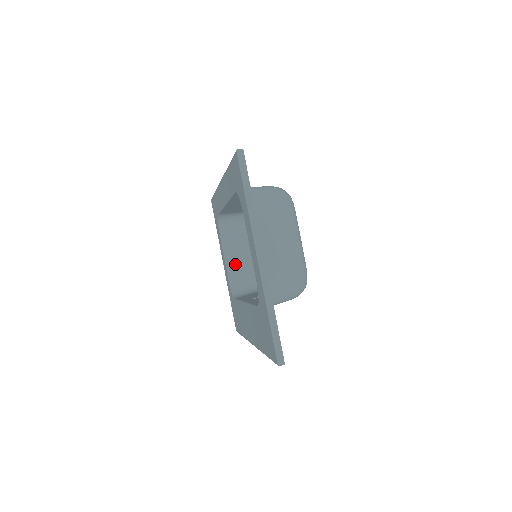
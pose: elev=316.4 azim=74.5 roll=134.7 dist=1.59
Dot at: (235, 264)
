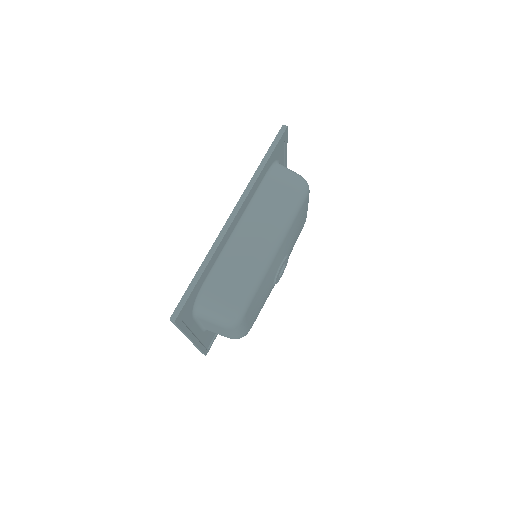
Dot at: occluded
